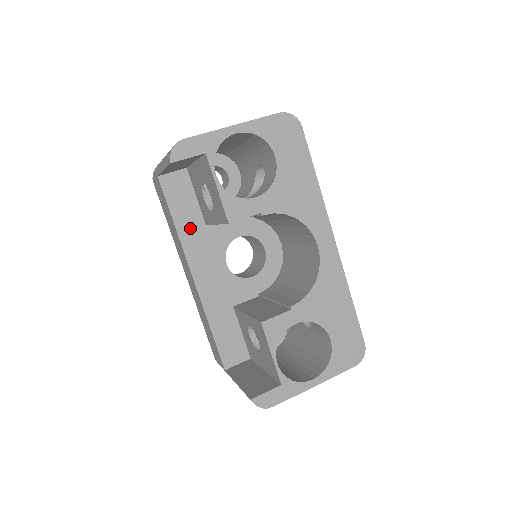
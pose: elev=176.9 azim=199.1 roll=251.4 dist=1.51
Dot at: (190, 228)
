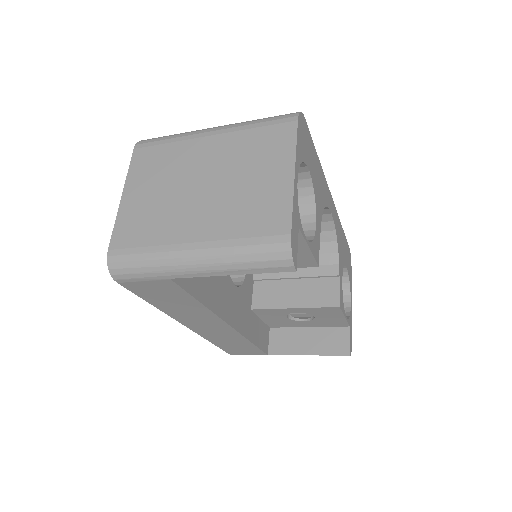
Dot at: (209, 291)
